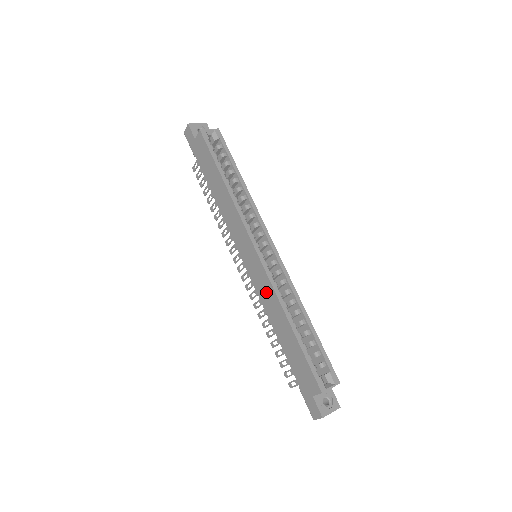
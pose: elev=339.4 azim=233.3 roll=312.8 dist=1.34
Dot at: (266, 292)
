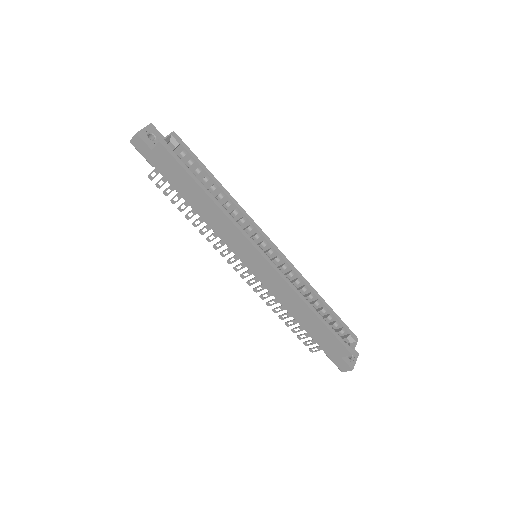
Dot at: (280, 289)
